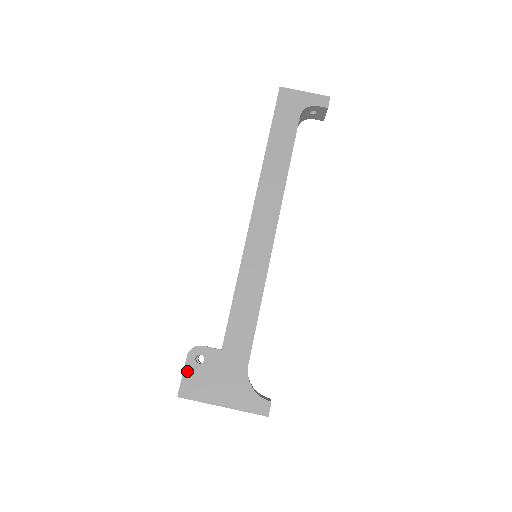
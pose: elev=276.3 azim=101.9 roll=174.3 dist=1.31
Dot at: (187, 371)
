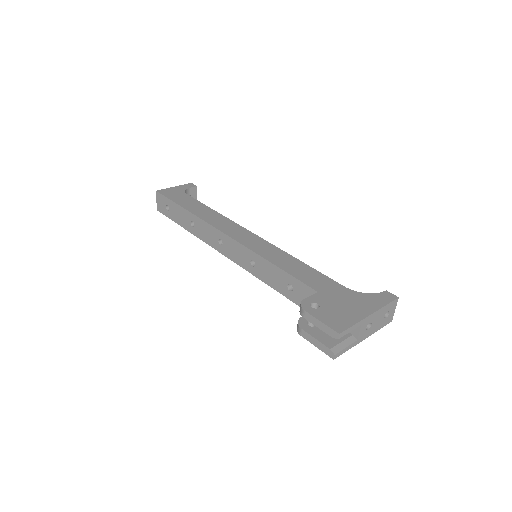
Dot at: (319, 317)
